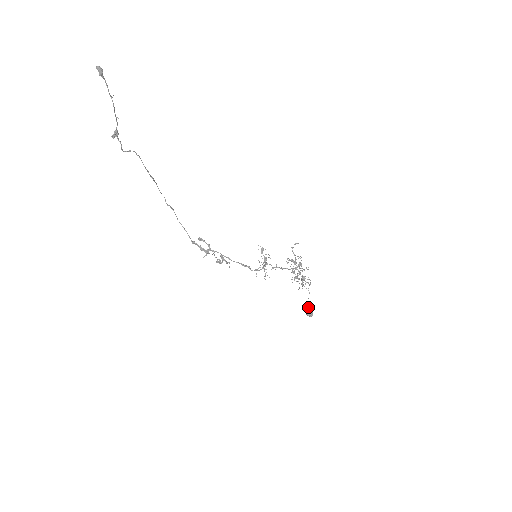
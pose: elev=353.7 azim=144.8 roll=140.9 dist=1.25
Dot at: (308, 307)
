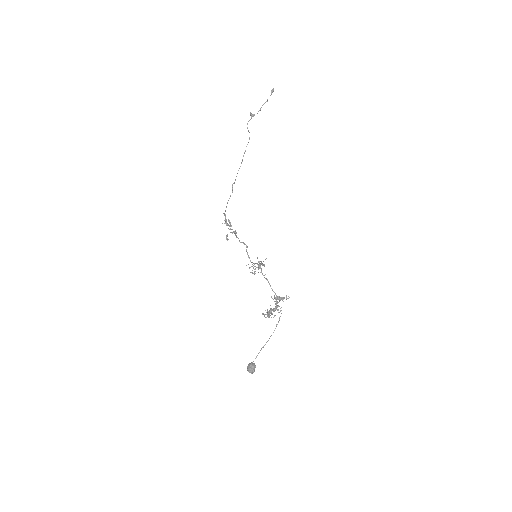
Dot at: (256, 356)
